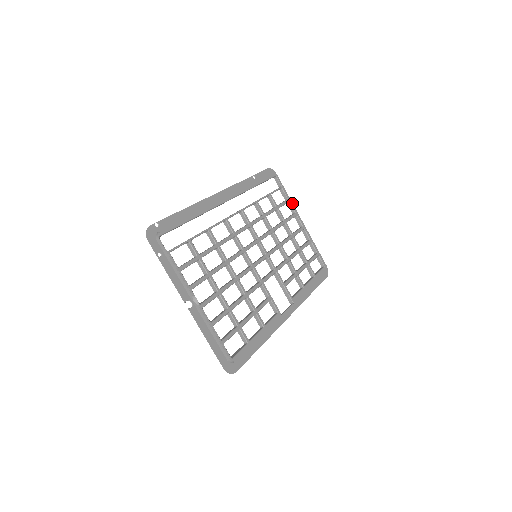
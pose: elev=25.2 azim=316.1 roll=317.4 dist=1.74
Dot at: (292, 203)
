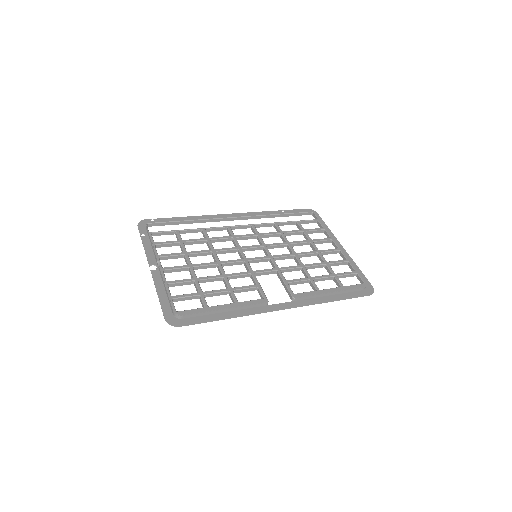
Dot at: (332, 233)
